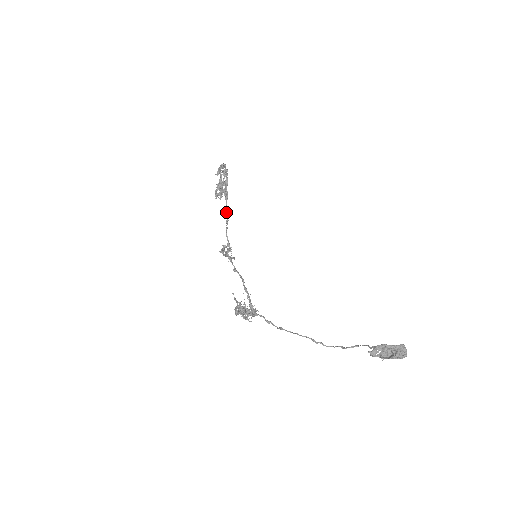
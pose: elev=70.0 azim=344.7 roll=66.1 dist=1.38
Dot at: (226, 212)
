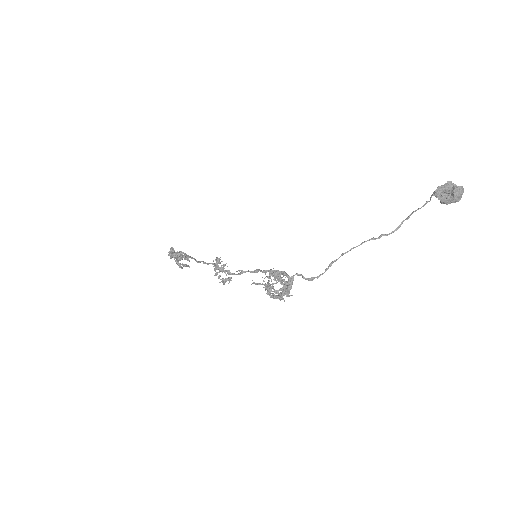
Dot at: (198, 261)
